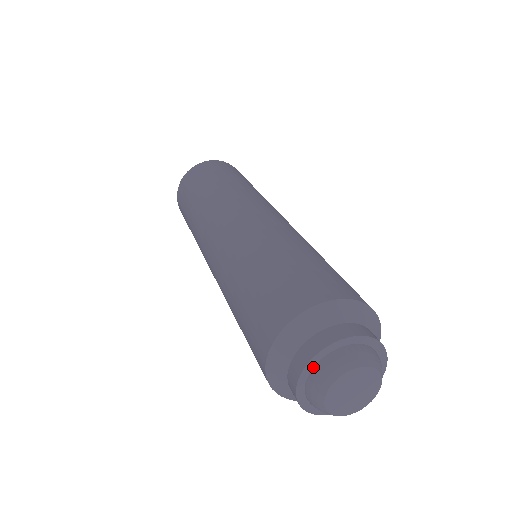
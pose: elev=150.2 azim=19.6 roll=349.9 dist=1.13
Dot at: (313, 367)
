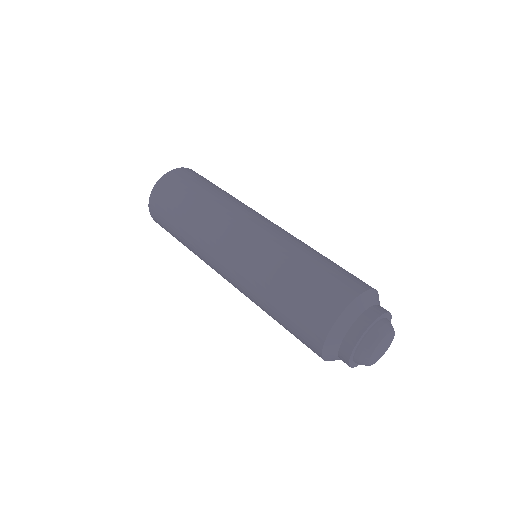
Dot at: (357, 347)
